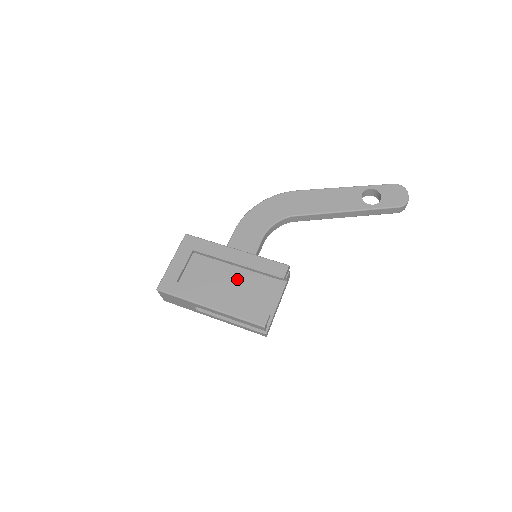
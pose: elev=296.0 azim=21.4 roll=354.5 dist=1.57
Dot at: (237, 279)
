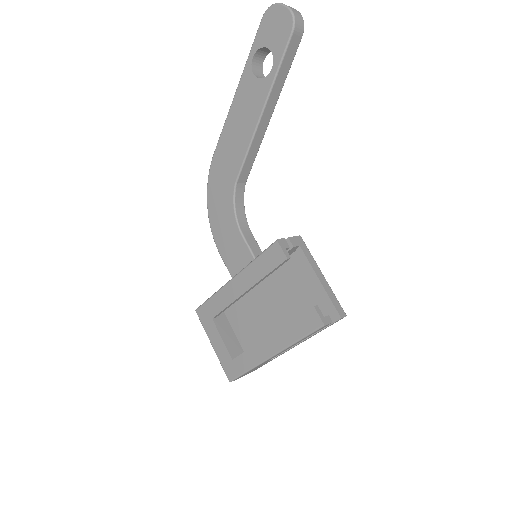
Dot at: (269, 293)
